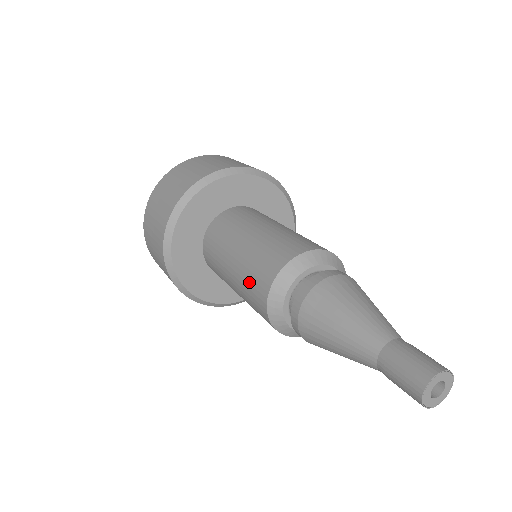
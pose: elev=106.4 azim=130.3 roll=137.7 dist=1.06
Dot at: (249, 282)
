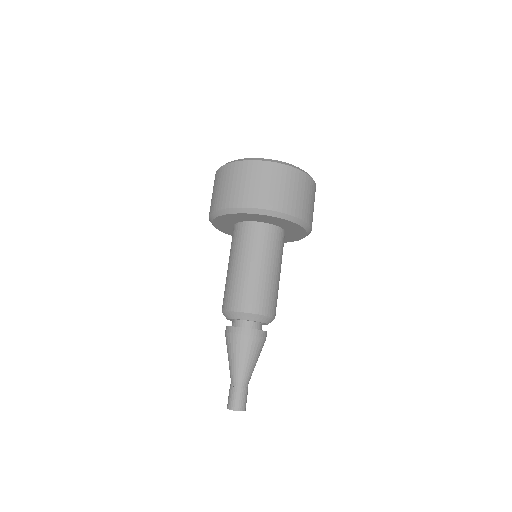
Dot at: (232, 290)
